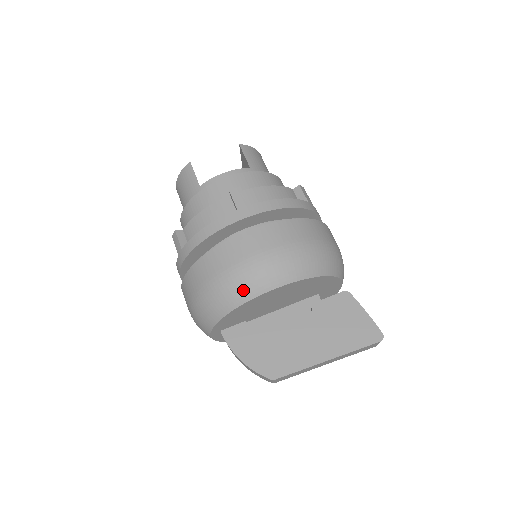
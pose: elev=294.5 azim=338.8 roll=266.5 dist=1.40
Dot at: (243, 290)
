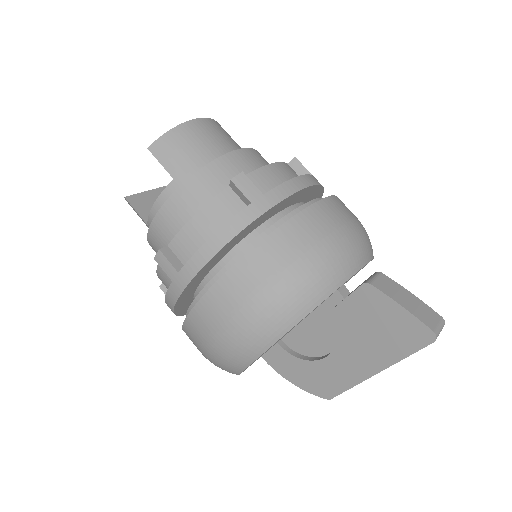
Dot at: (228, 367)
